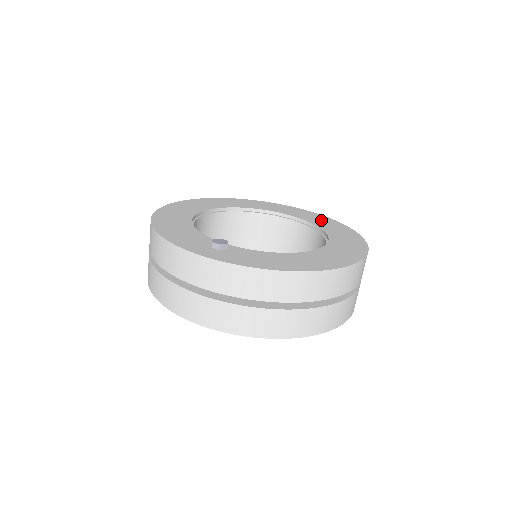
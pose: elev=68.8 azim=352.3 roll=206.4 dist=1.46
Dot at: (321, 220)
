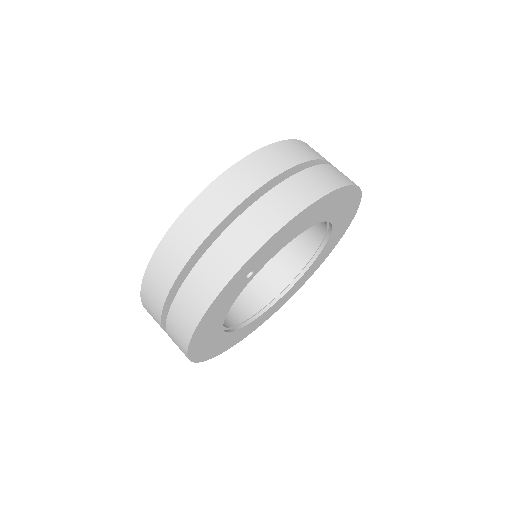
Dot at: occluded
